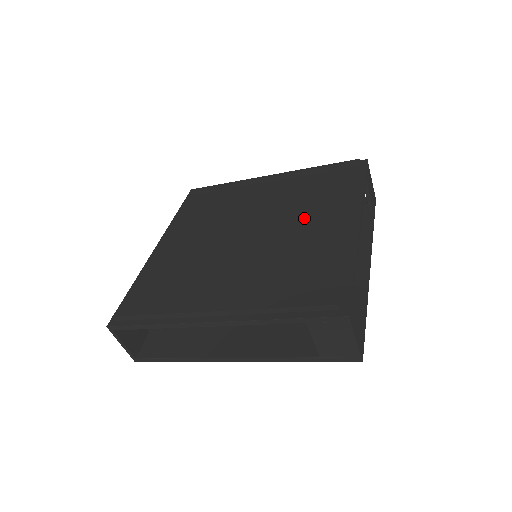
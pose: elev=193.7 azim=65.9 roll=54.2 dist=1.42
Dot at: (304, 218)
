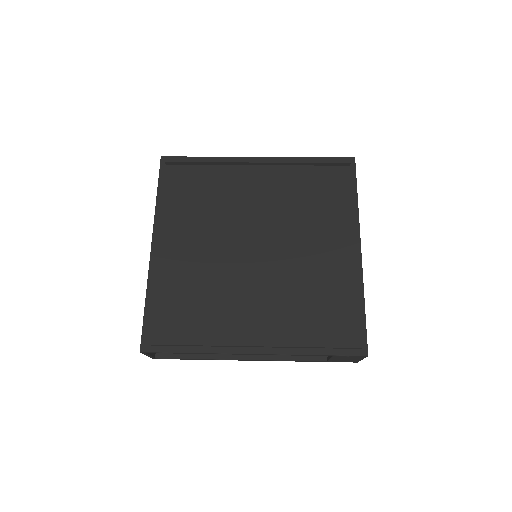
Dot at: (308, 233)
